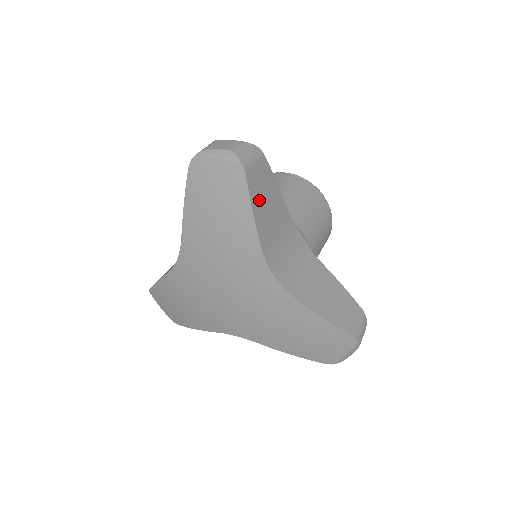
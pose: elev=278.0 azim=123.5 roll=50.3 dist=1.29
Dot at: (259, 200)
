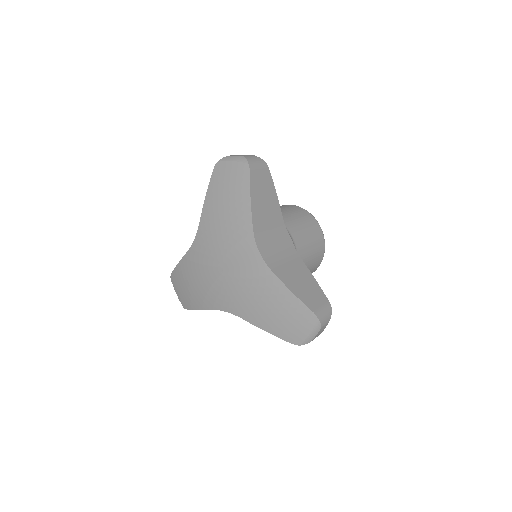
Dot at: (258, 194)
